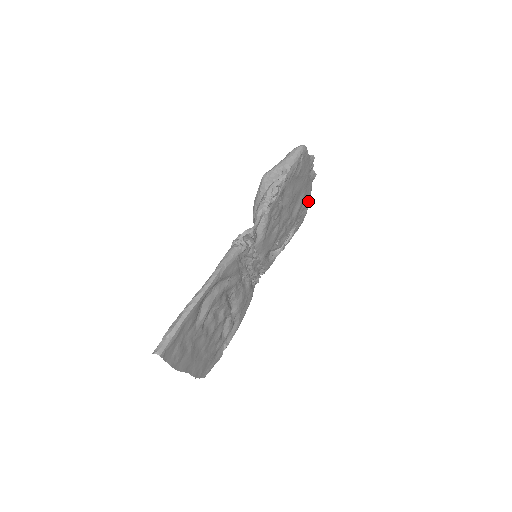
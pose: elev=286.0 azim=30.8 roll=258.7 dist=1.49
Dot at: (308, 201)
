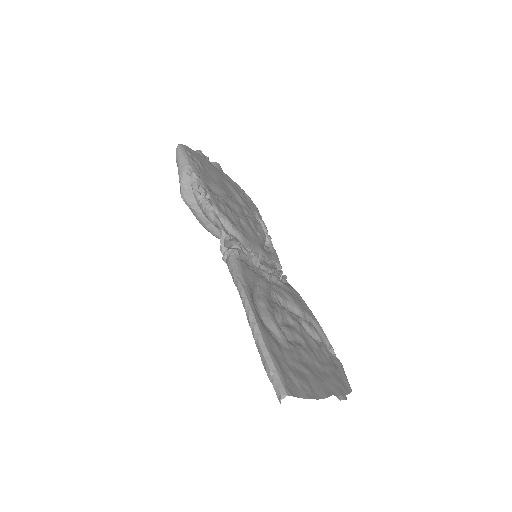
Dot at: (240, 189)
